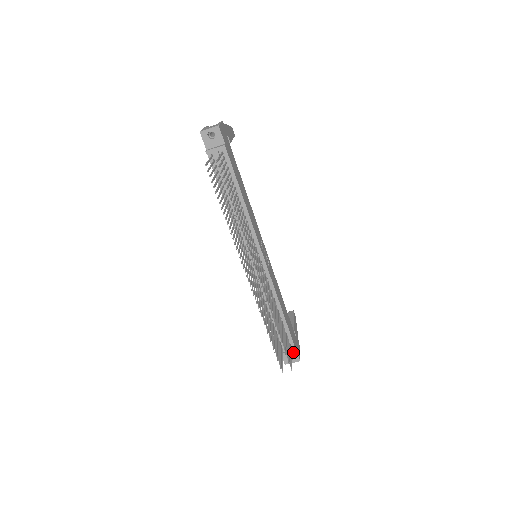
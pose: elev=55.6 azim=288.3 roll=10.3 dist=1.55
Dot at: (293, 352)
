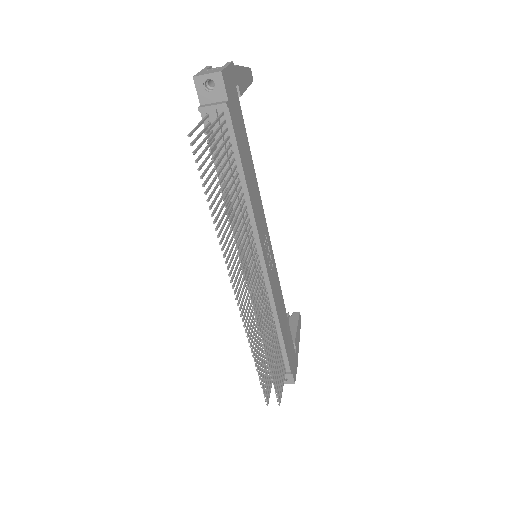
Dot at: (287, 375)
